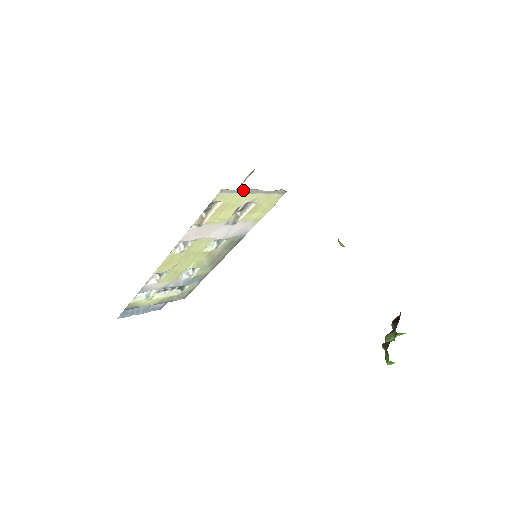
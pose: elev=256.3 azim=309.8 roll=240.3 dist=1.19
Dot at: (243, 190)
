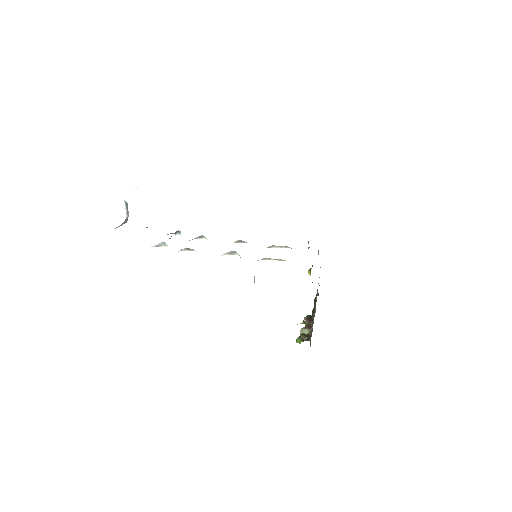
Dot at: occluded
